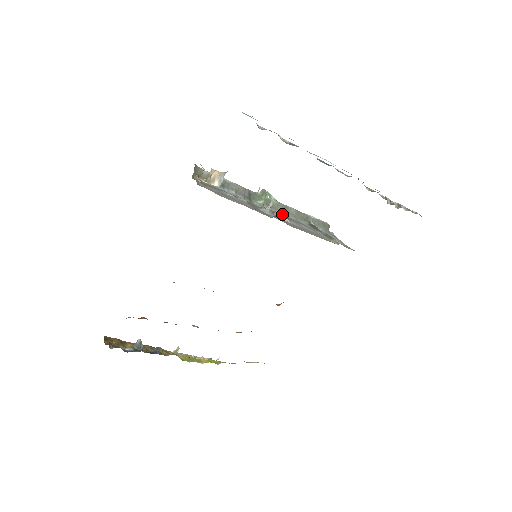
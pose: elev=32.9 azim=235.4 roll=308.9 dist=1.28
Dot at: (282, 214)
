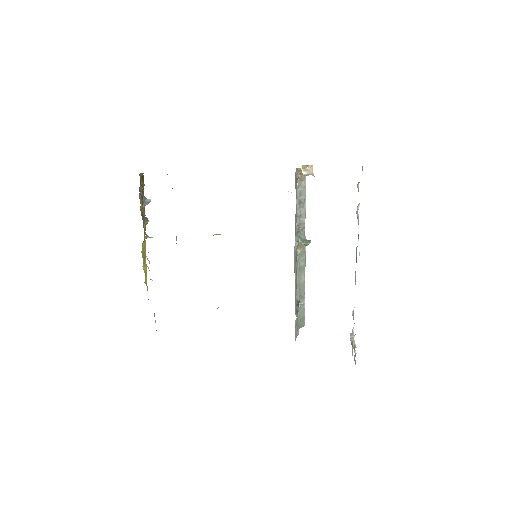
Dot at: (301, 247)
